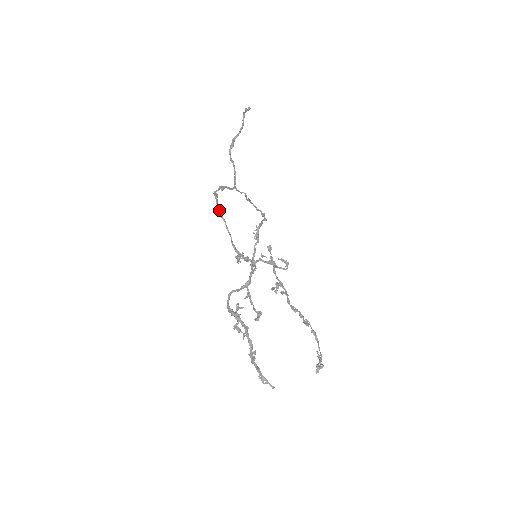
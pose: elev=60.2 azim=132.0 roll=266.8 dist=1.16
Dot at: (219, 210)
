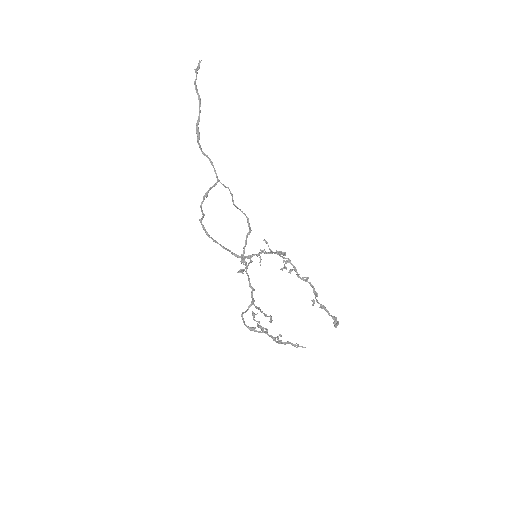
Dot at: (209, 237)
